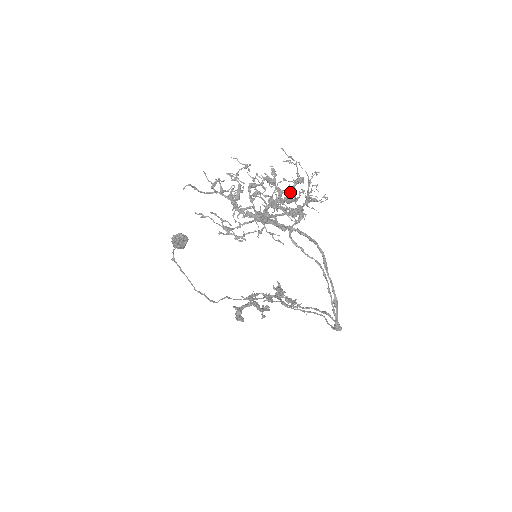
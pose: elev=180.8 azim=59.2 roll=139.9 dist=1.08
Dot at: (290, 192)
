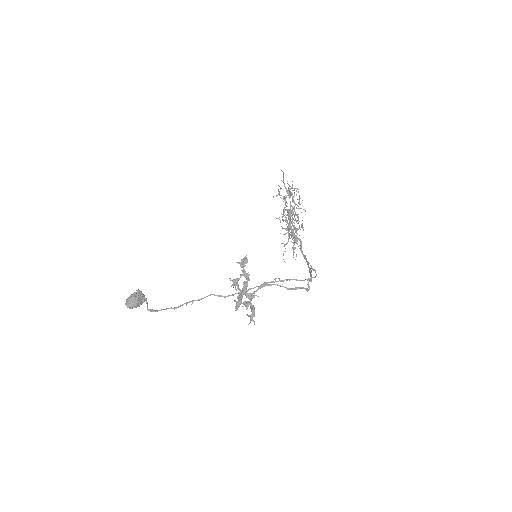
Dot at: (282, 243)
